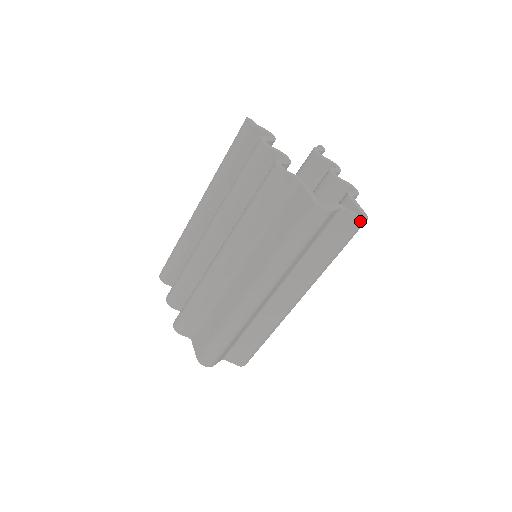
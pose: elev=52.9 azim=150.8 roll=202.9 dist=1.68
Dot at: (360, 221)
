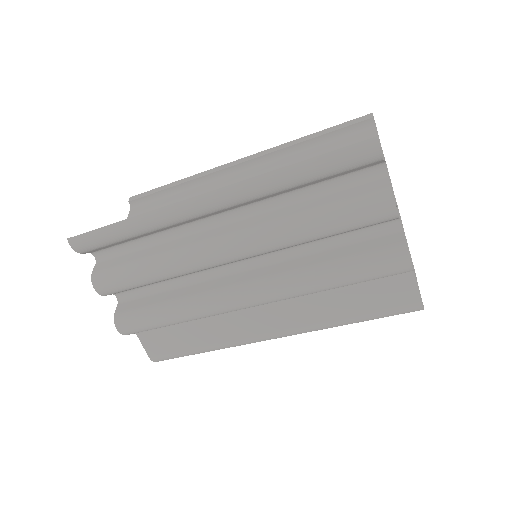
Dot at: occluded
